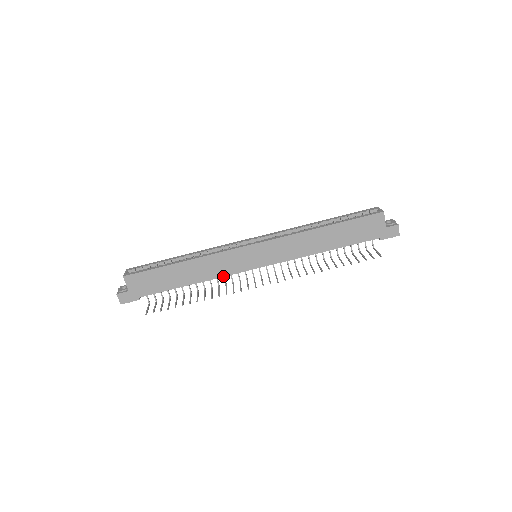
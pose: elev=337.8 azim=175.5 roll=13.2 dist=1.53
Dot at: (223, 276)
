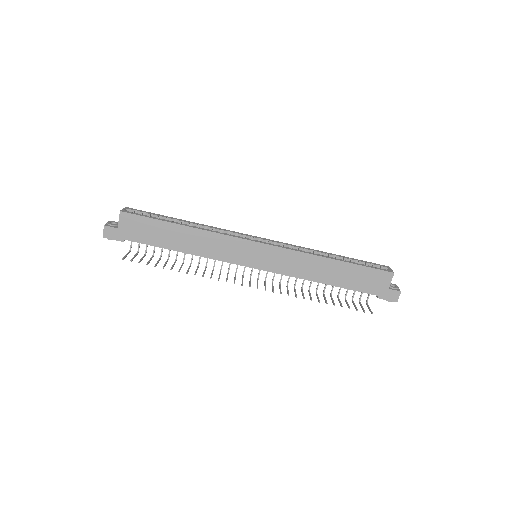
Dot at: (216, 259)
